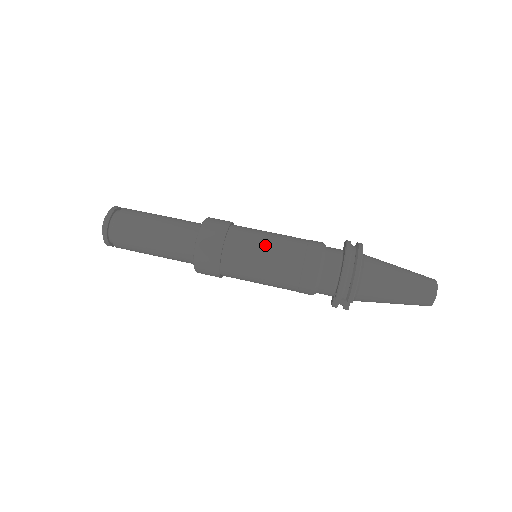
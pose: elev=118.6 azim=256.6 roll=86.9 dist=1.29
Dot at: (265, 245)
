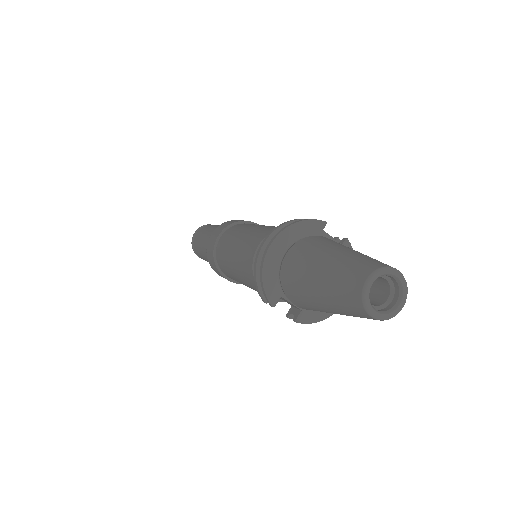
Dot at: (235, 238)
